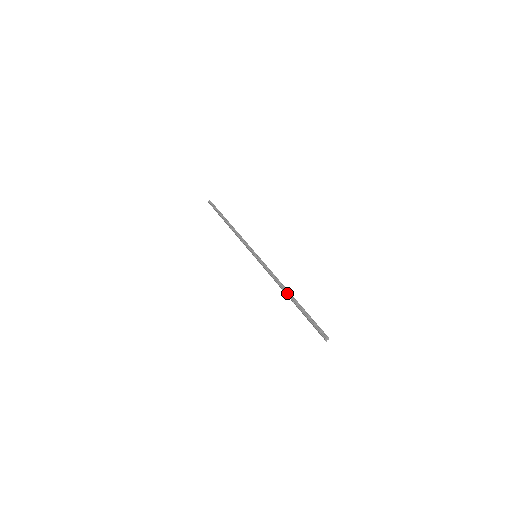
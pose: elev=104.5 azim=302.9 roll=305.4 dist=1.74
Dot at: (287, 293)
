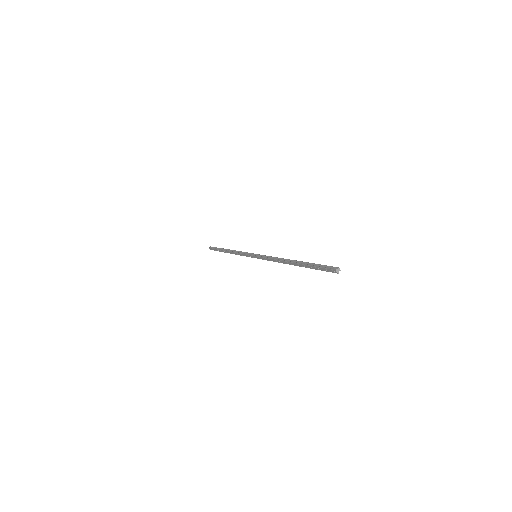
Dot at: (289, 261)
